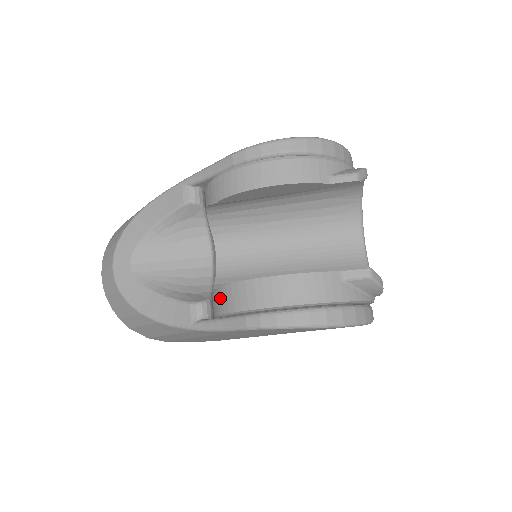
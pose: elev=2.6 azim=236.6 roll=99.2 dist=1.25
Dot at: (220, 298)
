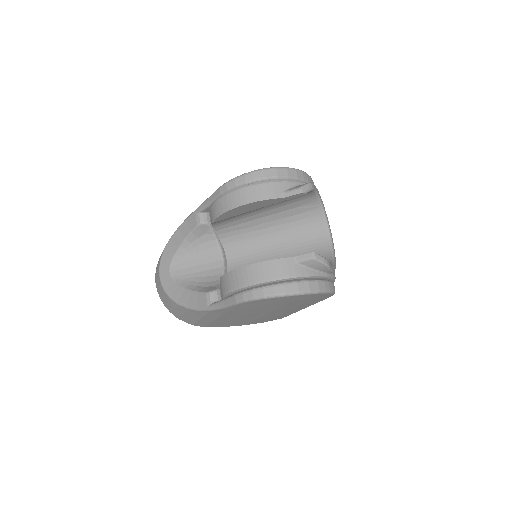
Dot at: (221, 286)
